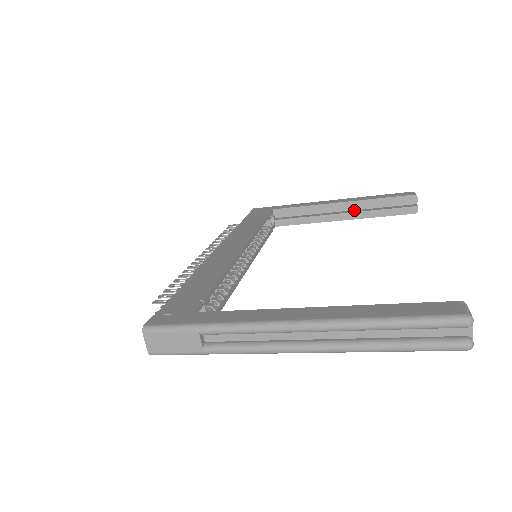
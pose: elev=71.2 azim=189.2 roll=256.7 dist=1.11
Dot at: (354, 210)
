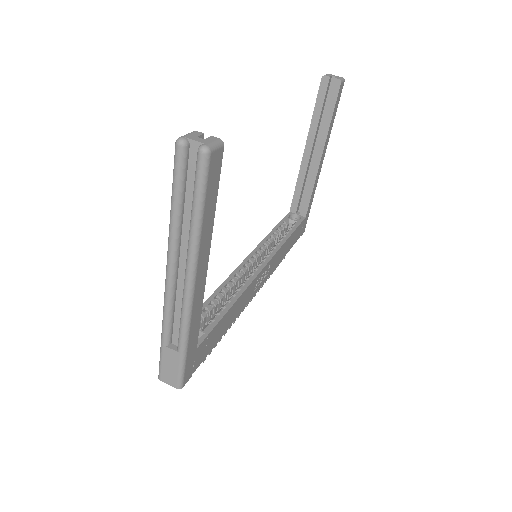
Dot at: occluded
